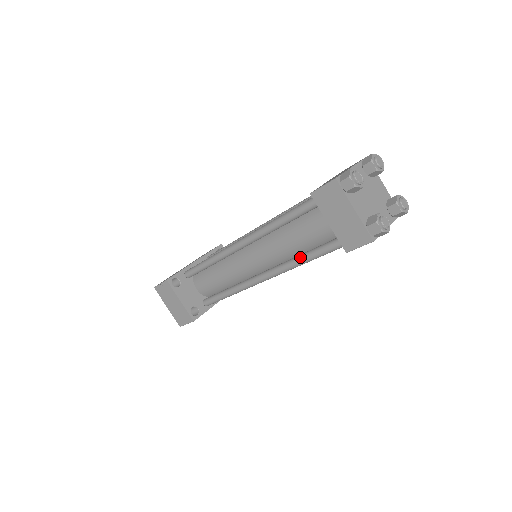
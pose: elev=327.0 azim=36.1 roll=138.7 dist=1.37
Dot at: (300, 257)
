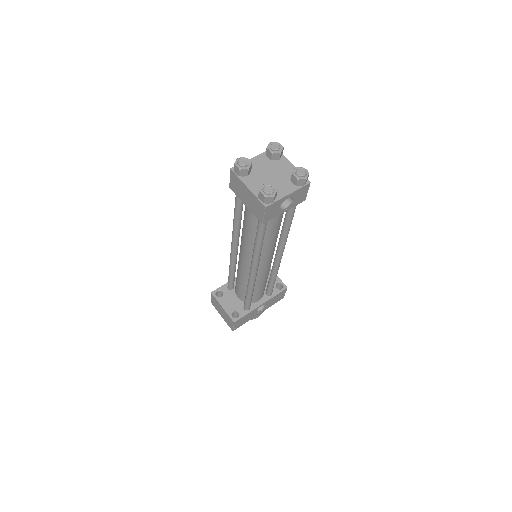
Dot at: occluded
